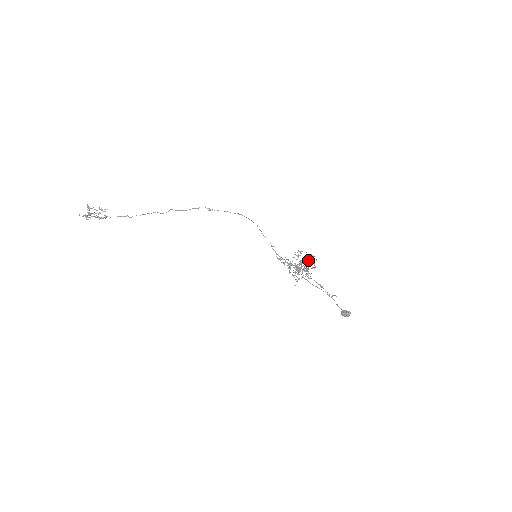
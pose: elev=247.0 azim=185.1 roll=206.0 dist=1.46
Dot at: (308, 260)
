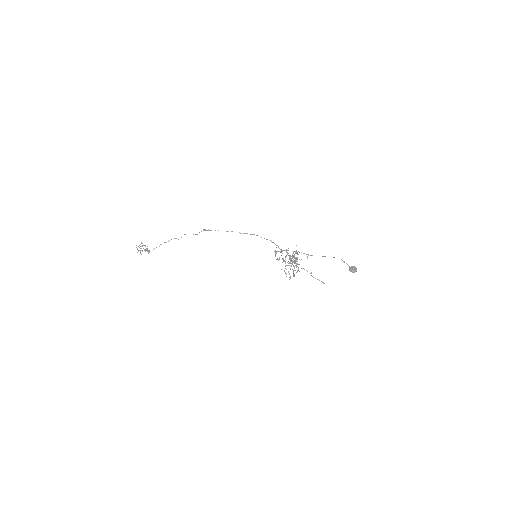
Dot at: occluded
